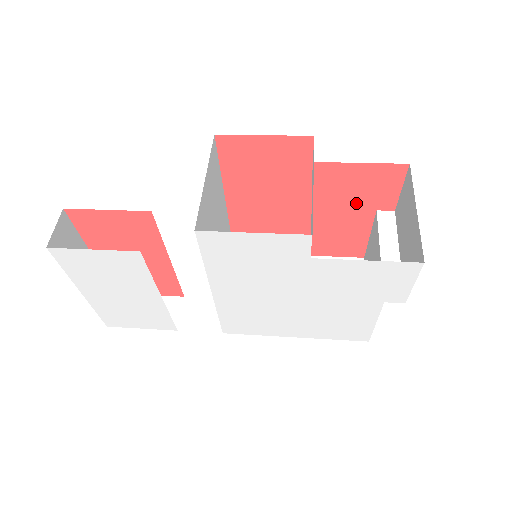
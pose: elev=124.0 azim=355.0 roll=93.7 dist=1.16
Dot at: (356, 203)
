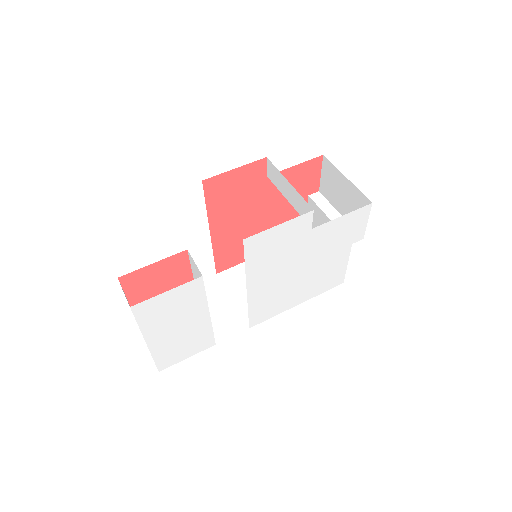
Dot at: occluded
